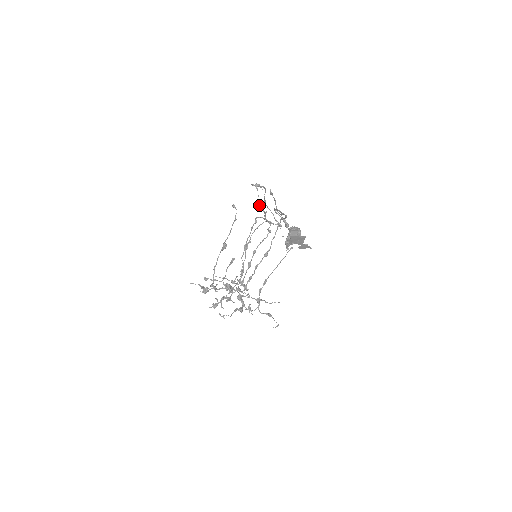
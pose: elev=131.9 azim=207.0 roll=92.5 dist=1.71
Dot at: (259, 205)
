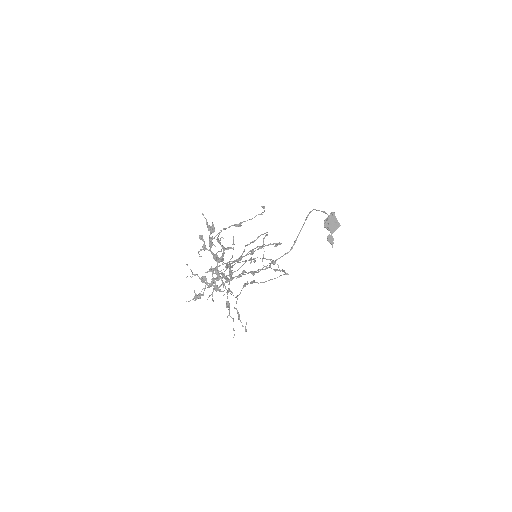
Dot at: (256, 247)
